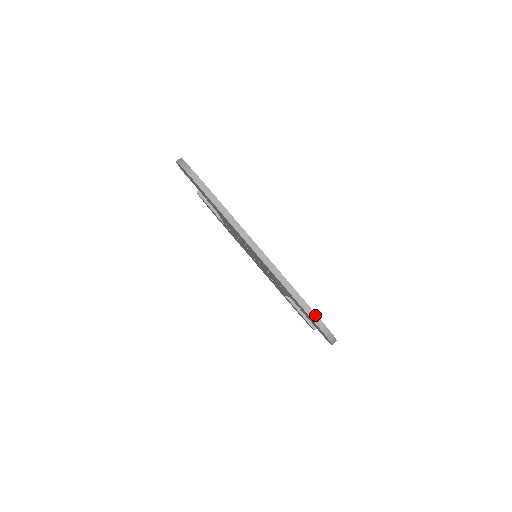
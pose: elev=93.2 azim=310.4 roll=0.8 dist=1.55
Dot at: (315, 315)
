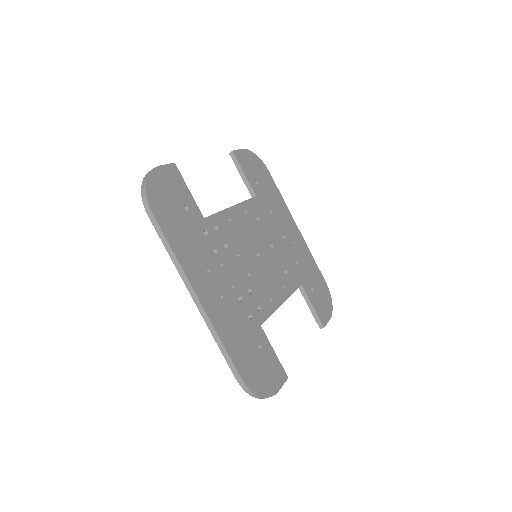
Dot at: (240, 379)
